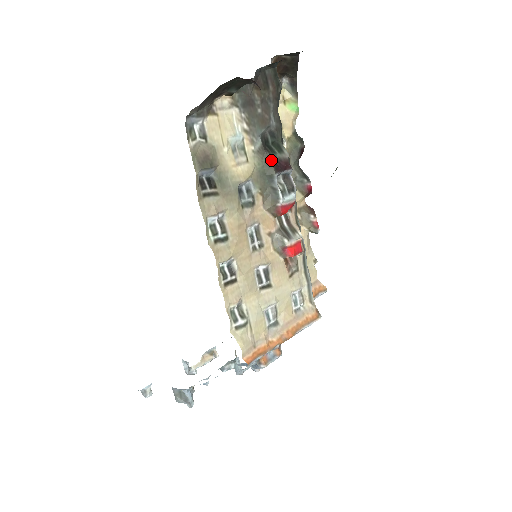
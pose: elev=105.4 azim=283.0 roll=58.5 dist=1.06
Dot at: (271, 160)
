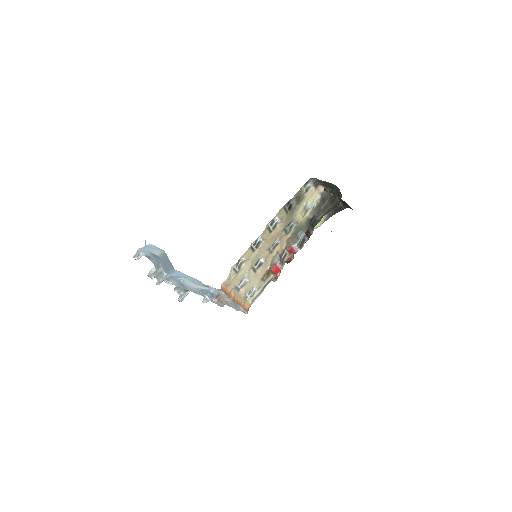
Dot at: (308, 227)
